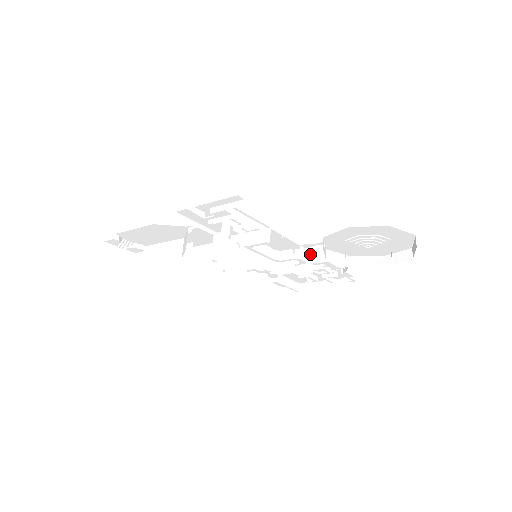
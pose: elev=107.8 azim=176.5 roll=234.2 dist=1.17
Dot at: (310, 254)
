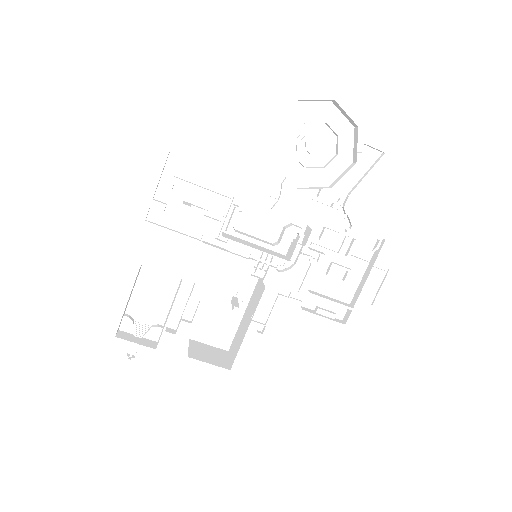
Dot at: (306, 228)
